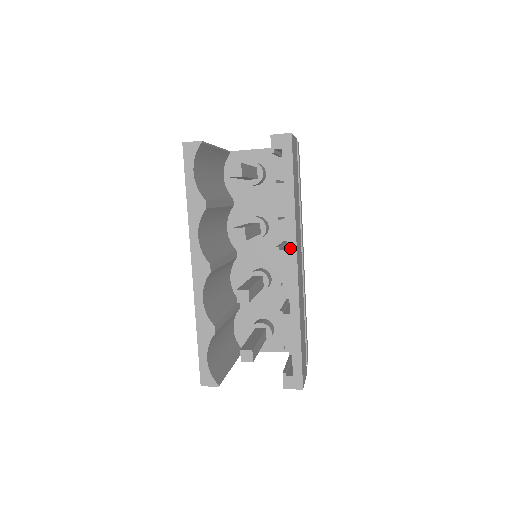
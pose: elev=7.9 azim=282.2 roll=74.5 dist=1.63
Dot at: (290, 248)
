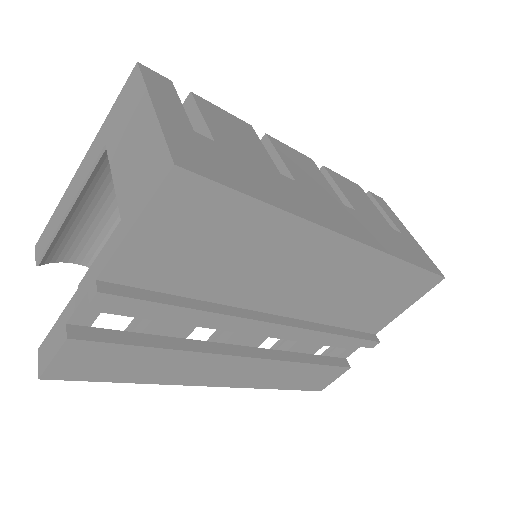
Dot at: occluded
